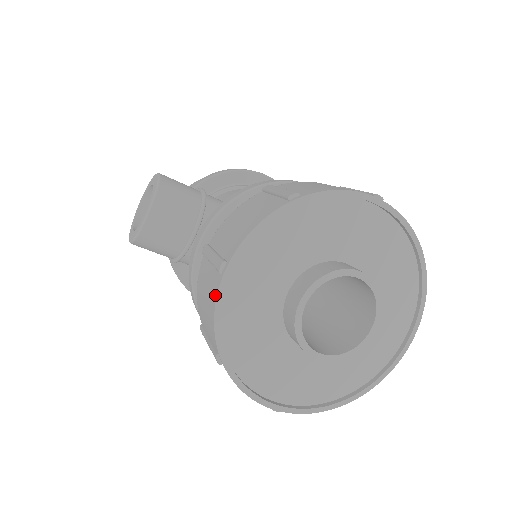
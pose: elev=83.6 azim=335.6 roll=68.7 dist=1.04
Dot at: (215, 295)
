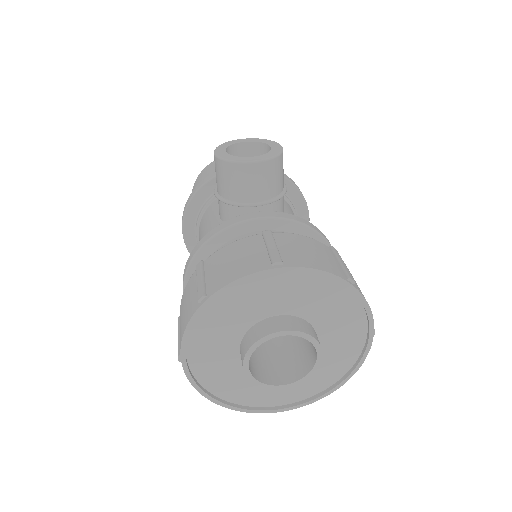
Dot at: (254, 270)
